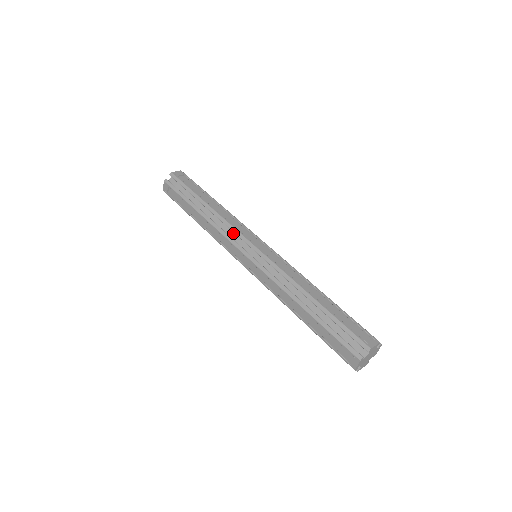
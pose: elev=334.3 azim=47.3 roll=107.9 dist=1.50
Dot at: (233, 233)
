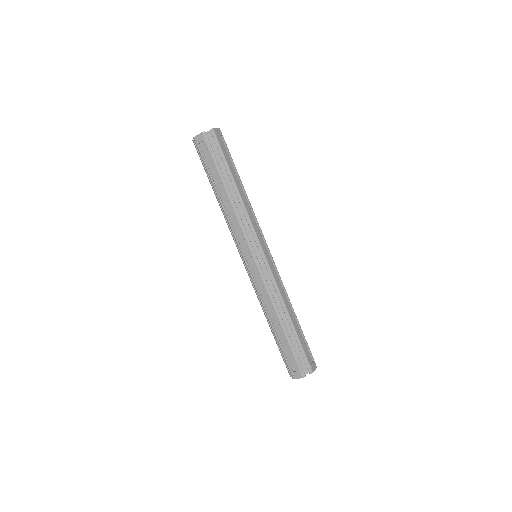
Dot at: (249, 229)
